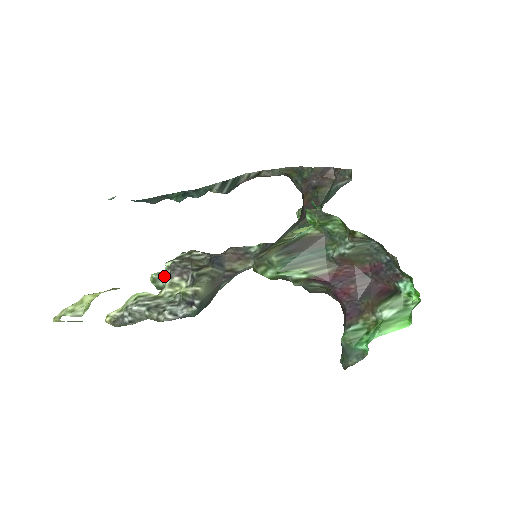
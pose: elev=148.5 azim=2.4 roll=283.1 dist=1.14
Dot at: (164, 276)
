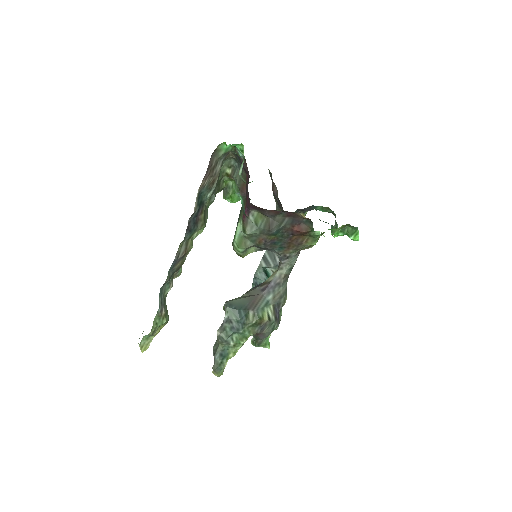
Dot at: occluded
